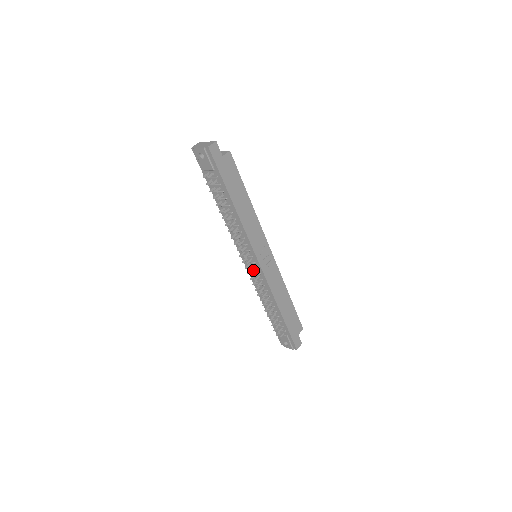
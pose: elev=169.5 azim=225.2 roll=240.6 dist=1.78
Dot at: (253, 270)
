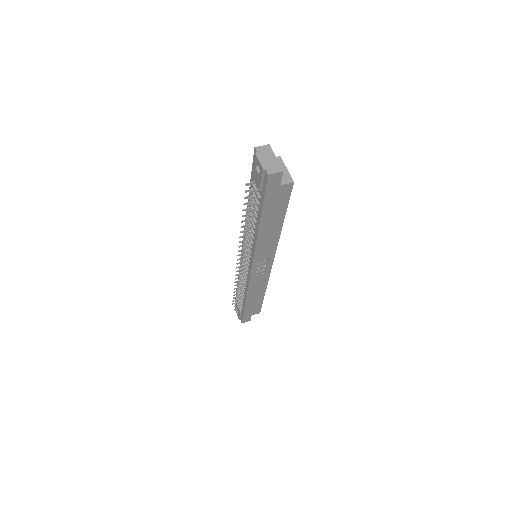
Dot at: occluded
